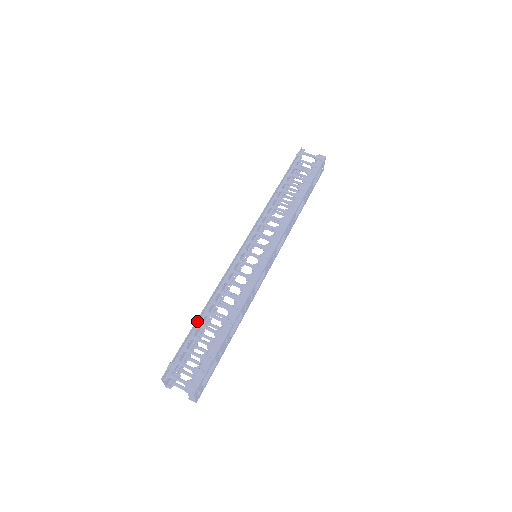
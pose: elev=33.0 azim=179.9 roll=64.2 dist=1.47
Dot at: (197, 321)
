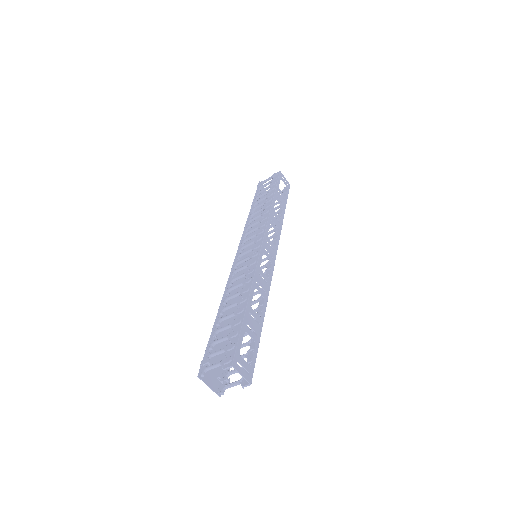
Dot at: (217, 320)
